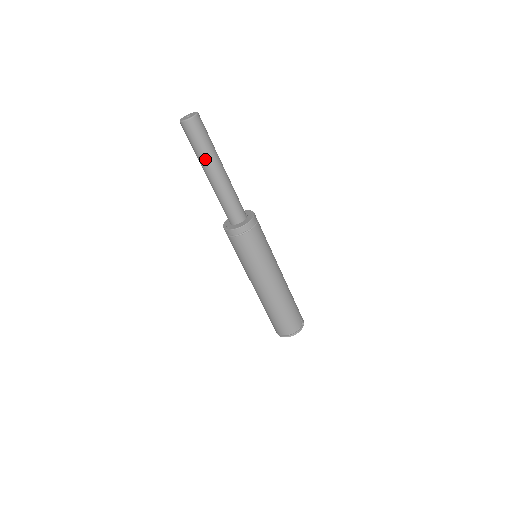
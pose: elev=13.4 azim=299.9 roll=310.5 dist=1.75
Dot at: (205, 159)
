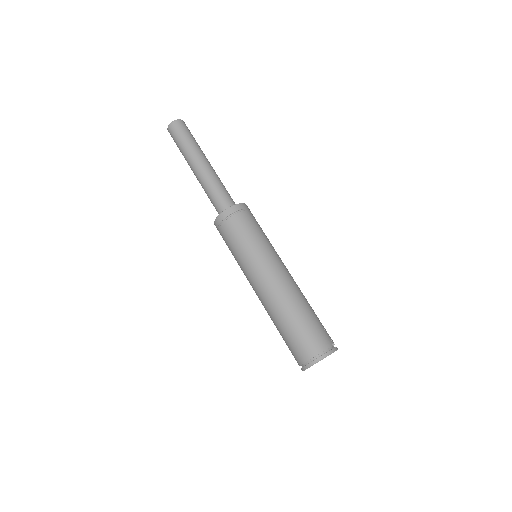
Dot at: (190, 152)
